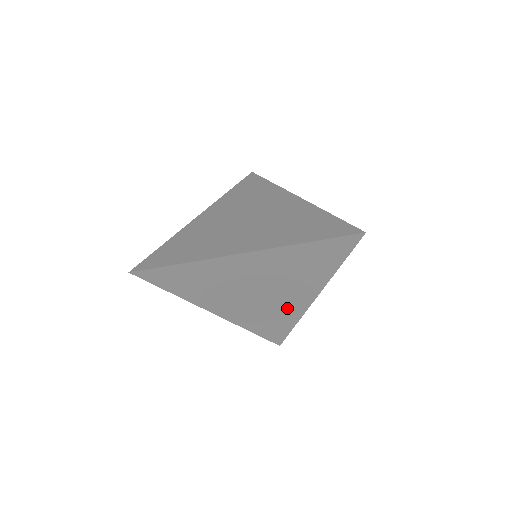
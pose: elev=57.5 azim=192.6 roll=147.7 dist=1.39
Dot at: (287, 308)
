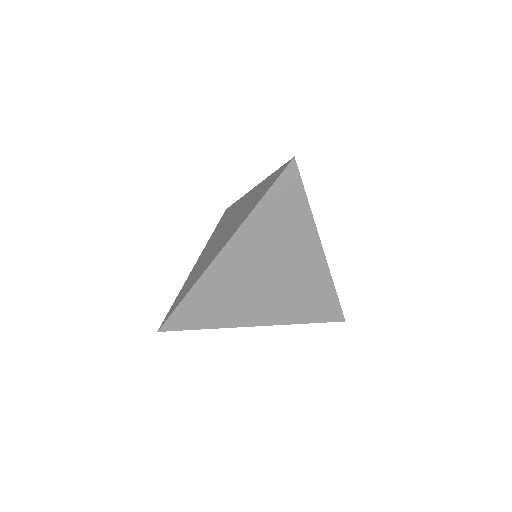
Dot at: (310, 276)
